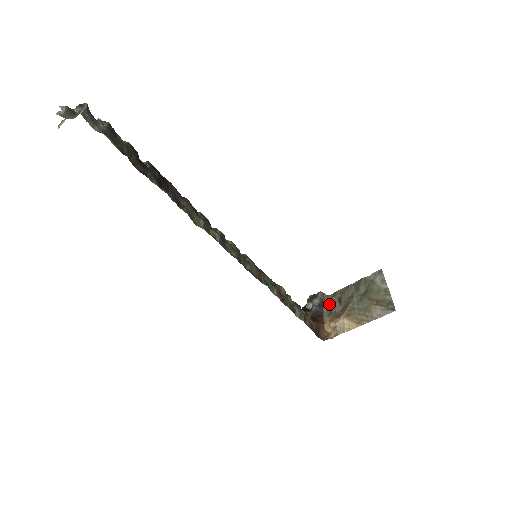
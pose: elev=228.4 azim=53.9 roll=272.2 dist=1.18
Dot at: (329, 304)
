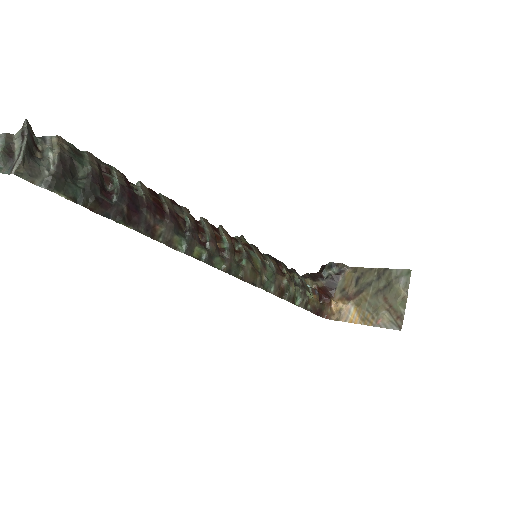
Dot at: (346, 279)
